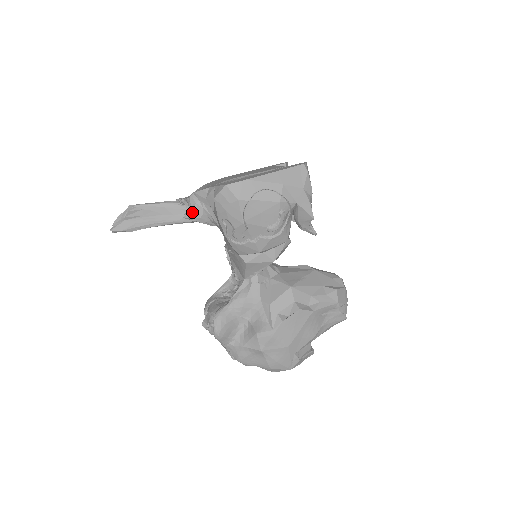
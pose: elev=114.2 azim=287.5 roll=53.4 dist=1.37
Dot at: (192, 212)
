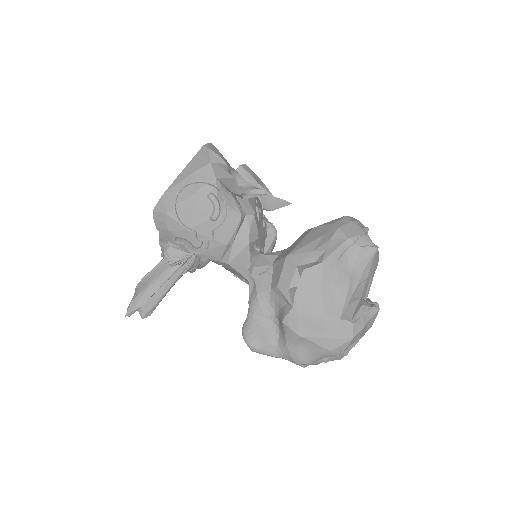
Dot at: (165, 256)
